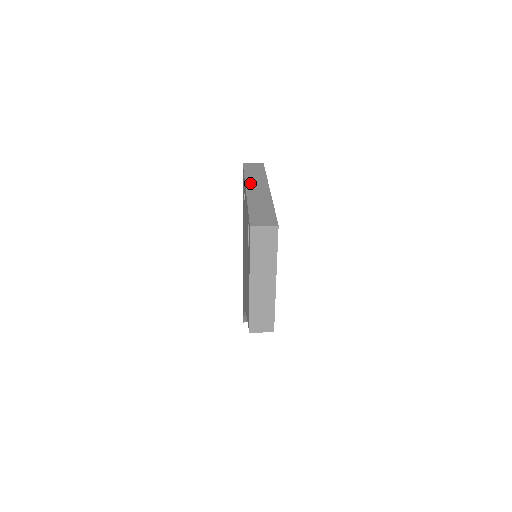
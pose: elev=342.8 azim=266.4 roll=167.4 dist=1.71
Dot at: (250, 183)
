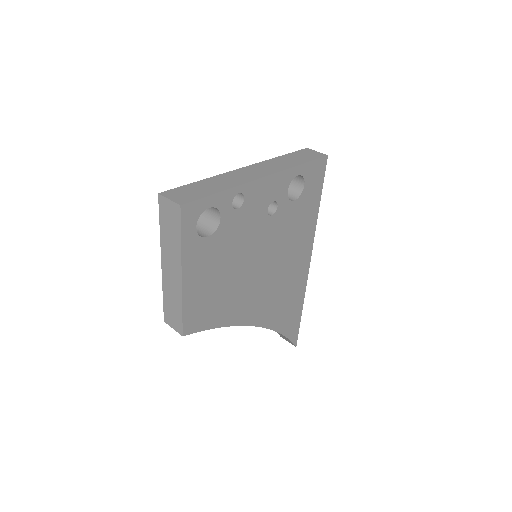
Dot at: (262, 164)
